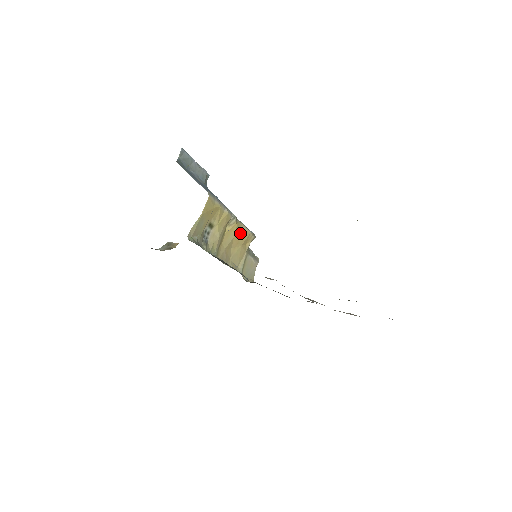
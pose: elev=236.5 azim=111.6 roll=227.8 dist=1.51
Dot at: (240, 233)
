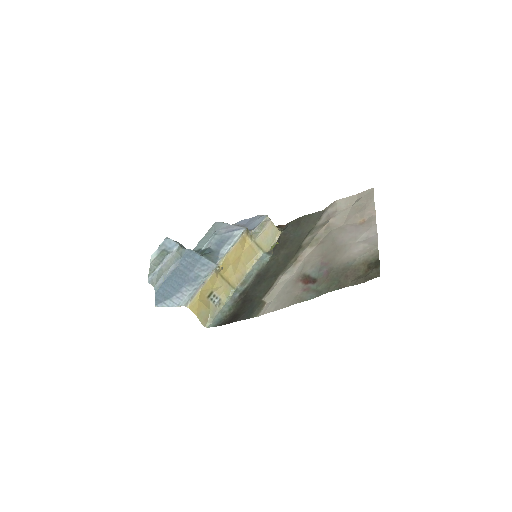
Dot at: (232, 256)
